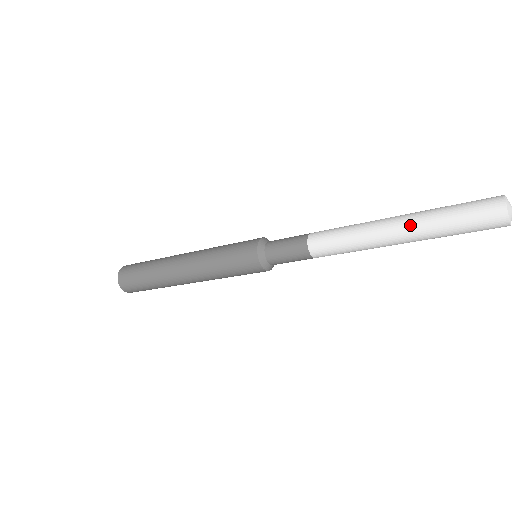
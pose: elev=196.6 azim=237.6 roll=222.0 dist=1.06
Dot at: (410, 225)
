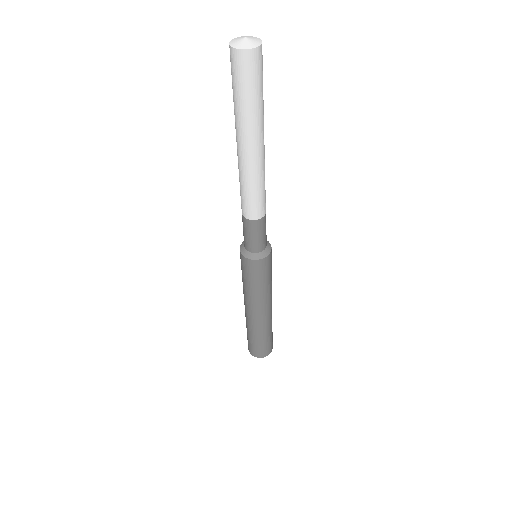
Dot at: (239, 134)
